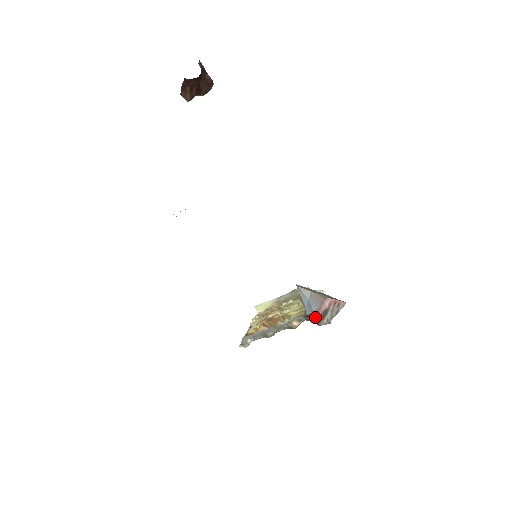
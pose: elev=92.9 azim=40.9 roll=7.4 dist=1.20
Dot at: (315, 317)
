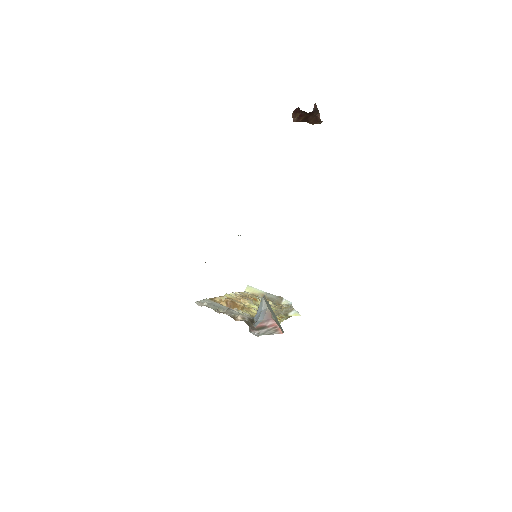
Dot at: (254, 325)
